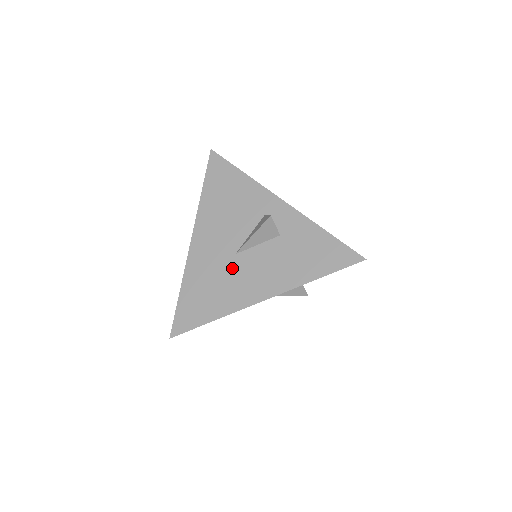
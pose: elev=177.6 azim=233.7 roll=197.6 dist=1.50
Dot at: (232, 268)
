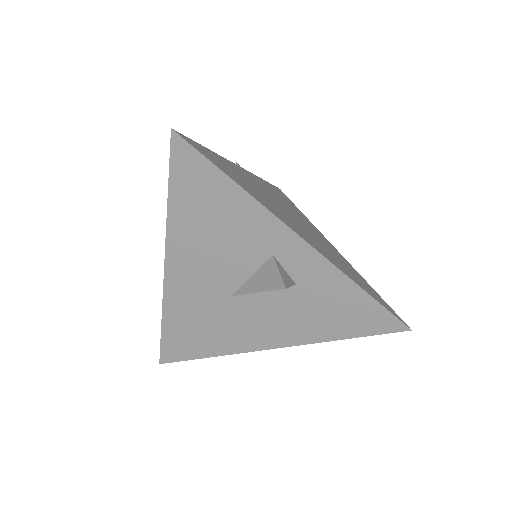
Dot at: (228, 311)
